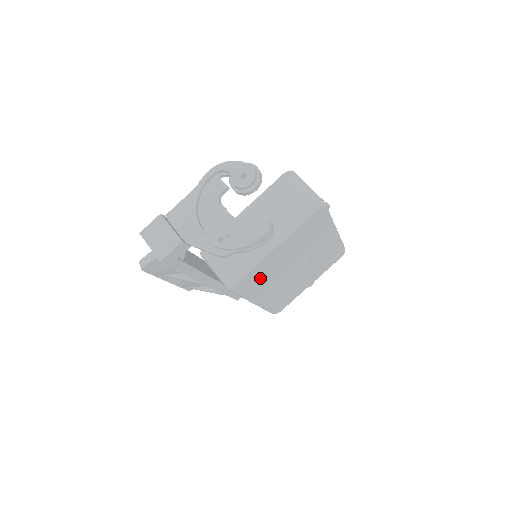
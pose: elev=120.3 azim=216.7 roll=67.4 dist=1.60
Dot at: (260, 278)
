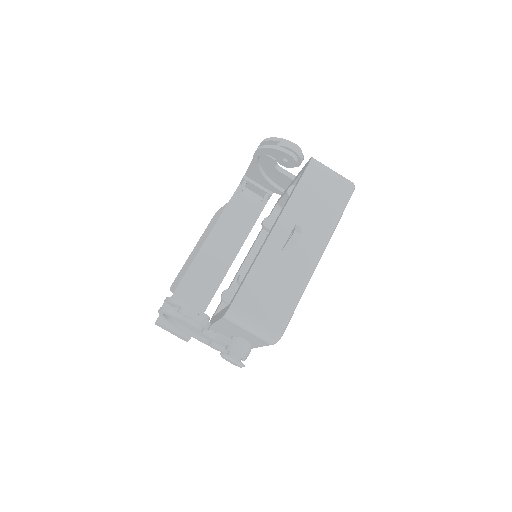
Dot at: occluded
